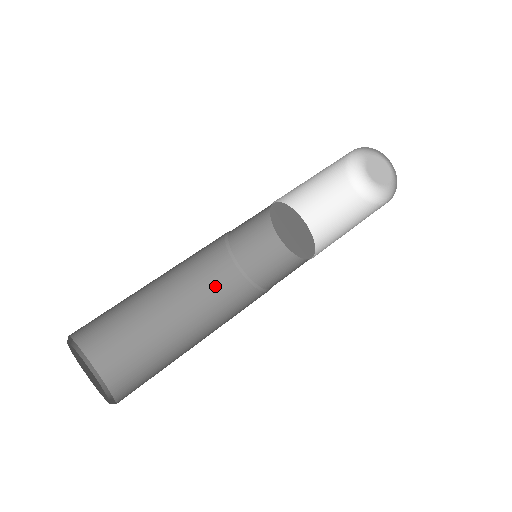
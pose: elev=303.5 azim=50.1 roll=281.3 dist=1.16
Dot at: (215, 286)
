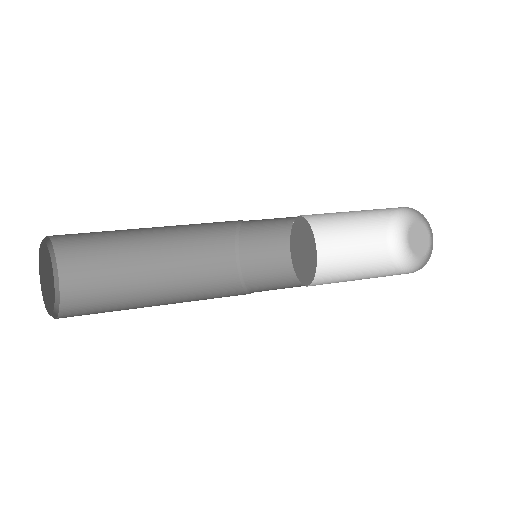
Dot at: (208, 275)
